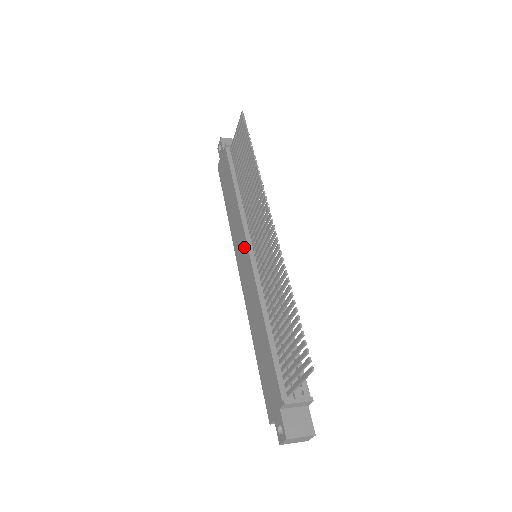
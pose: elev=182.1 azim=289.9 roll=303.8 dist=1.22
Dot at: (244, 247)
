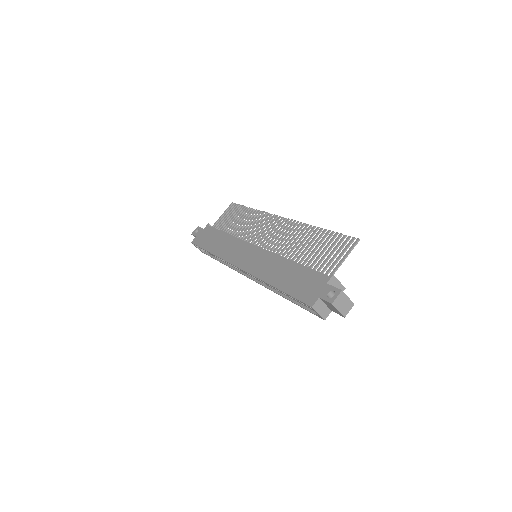
Dot at: (248, 248)
